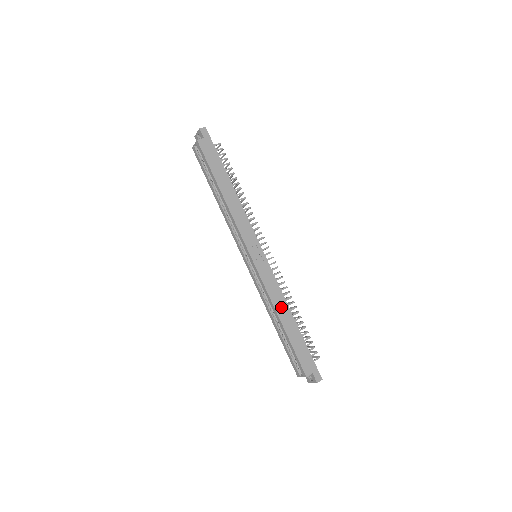
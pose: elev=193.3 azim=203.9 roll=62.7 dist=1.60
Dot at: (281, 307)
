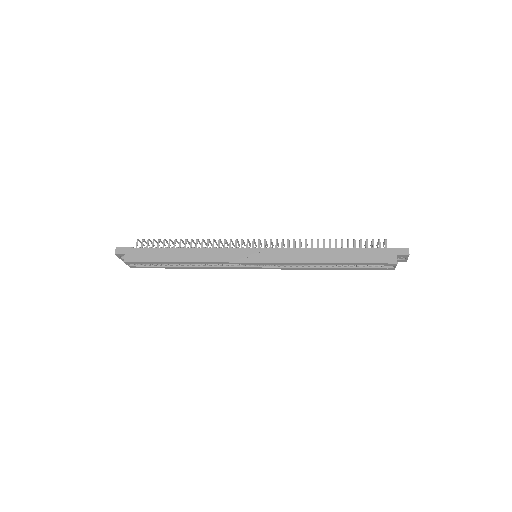
Dot at: (315, 256)
